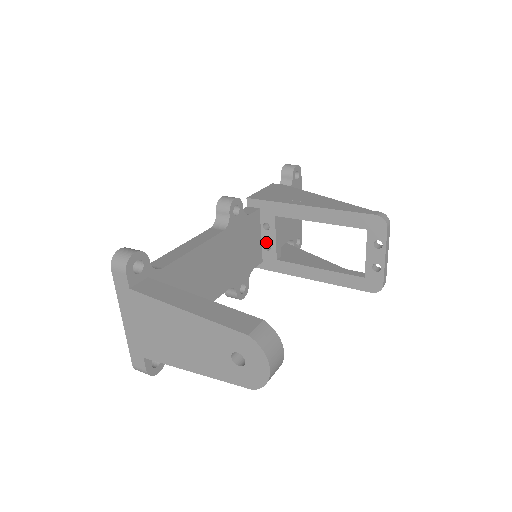
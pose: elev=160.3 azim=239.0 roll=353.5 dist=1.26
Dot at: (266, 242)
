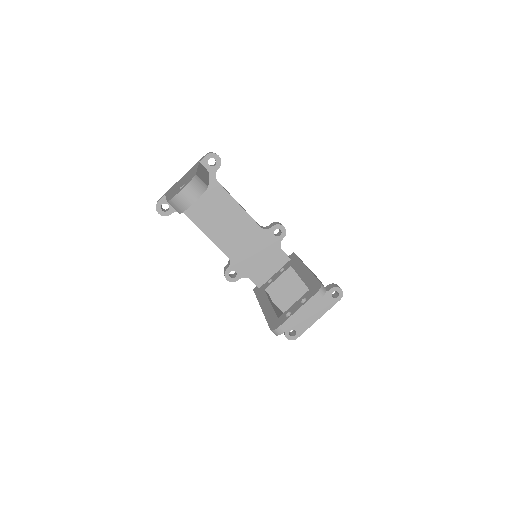
Dot at: (273, 278)
